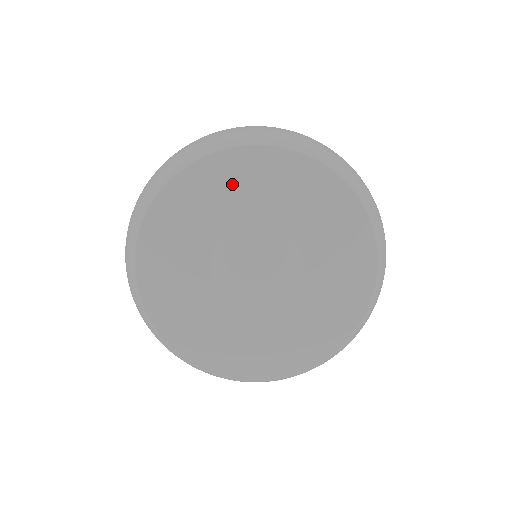
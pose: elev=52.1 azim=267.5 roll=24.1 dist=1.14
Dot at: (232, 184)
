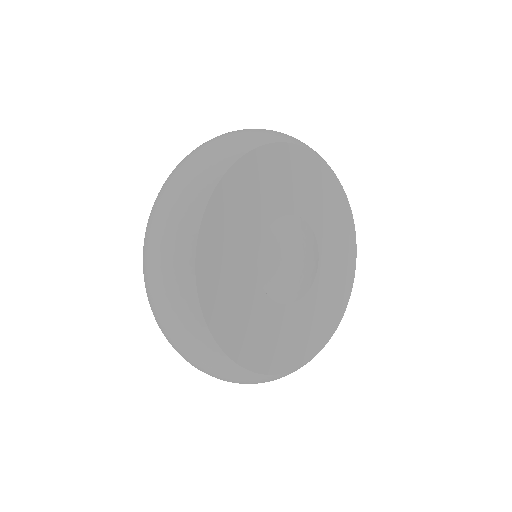
Dot at: (320, 191)
